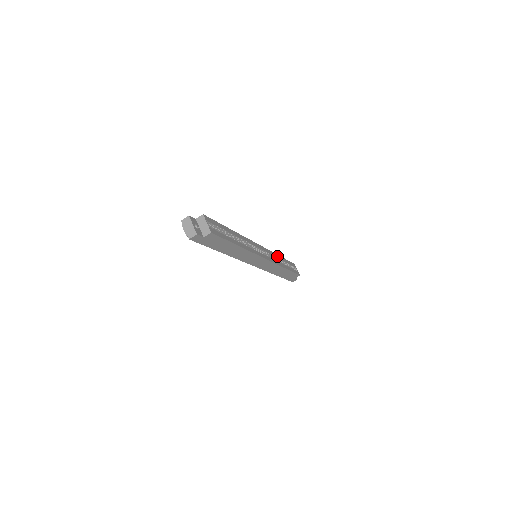
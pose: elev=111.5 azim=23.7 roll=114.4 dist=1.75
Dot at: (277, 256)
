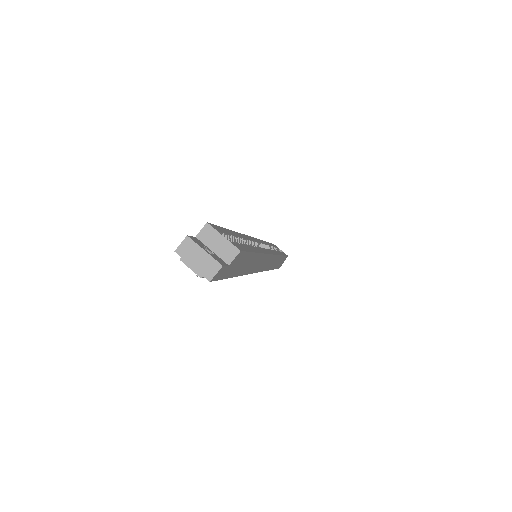
Dot at: (267, 243)
